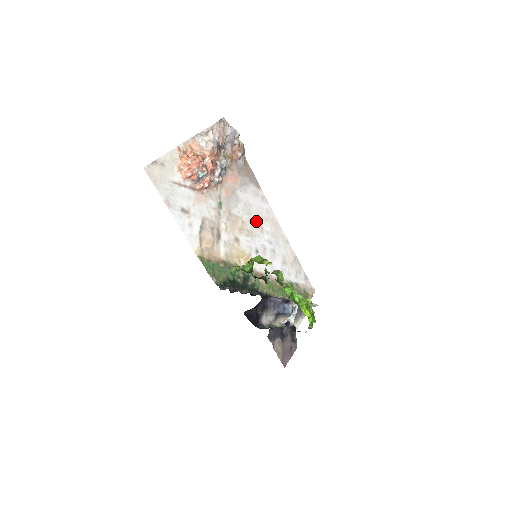
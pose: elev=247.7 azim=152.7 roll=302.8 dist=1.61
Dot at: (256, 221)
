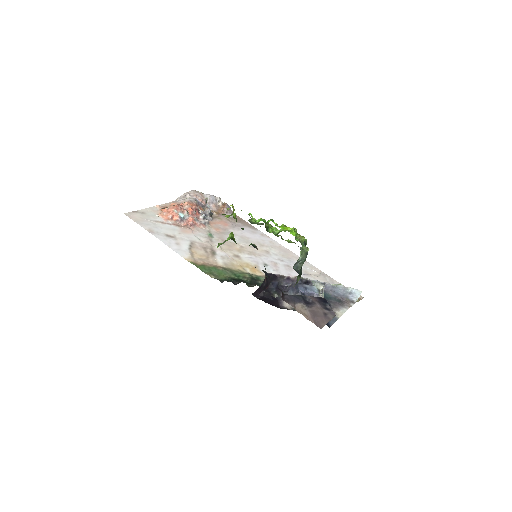
Dot at: (258, 247)
